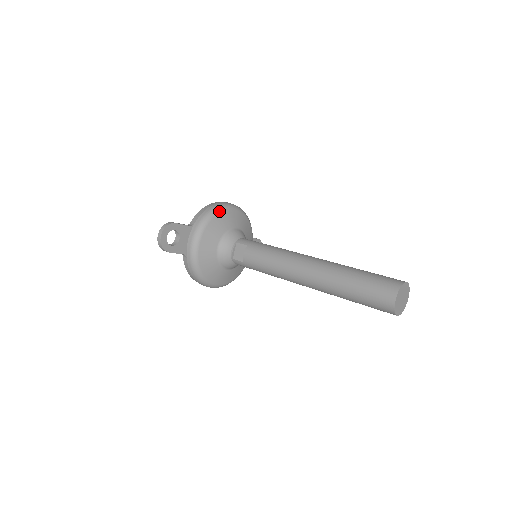
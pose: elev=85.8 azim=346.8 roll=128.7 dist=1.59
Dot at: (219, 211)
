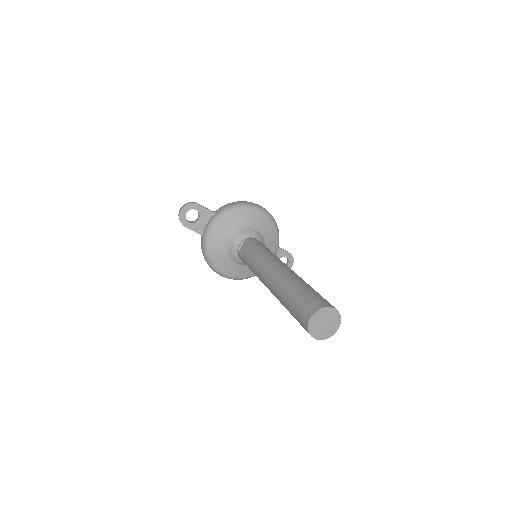
Dot at: (243, 208)
